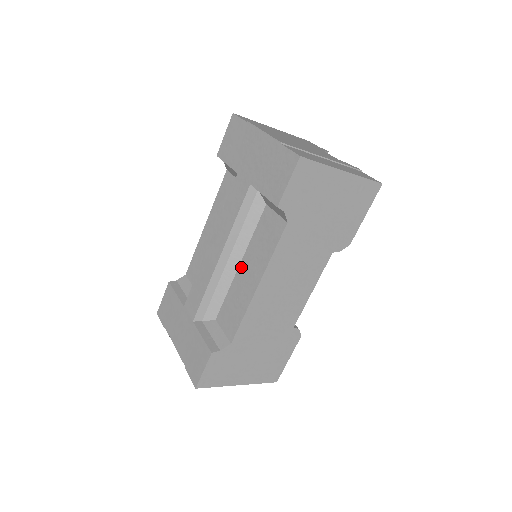
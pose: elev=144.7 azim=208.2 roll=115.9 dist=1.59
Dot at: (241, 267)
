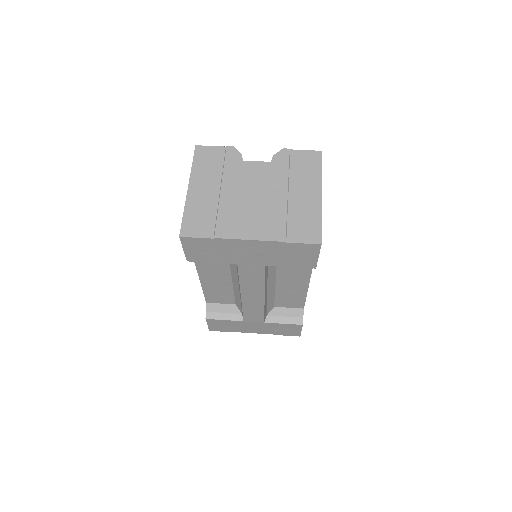
Dot at: (279, 285)
